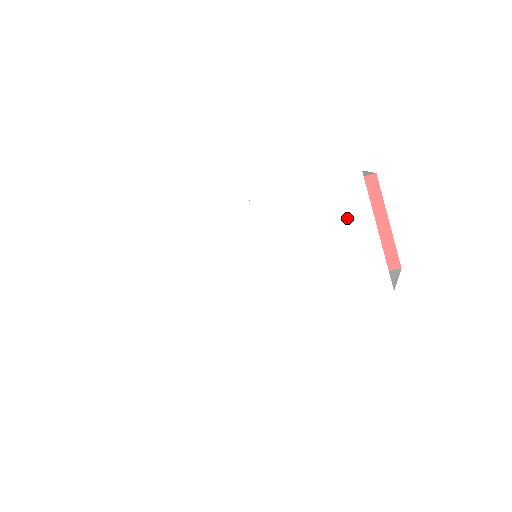
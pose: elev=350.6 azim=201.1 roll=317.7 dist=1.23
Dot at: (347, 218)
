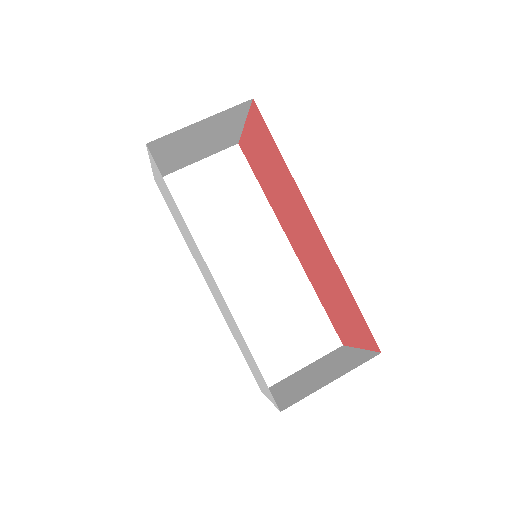
Dot at: (263, 383)
